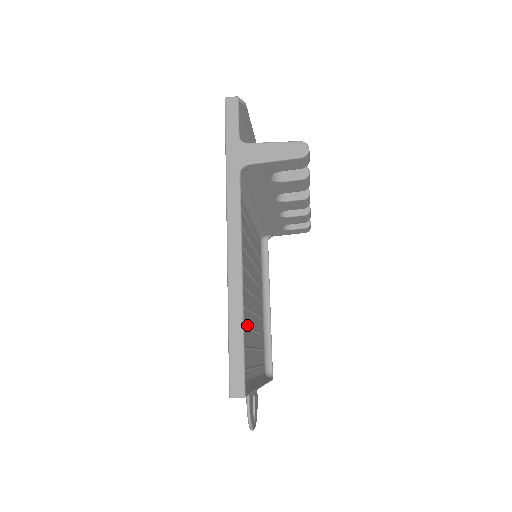
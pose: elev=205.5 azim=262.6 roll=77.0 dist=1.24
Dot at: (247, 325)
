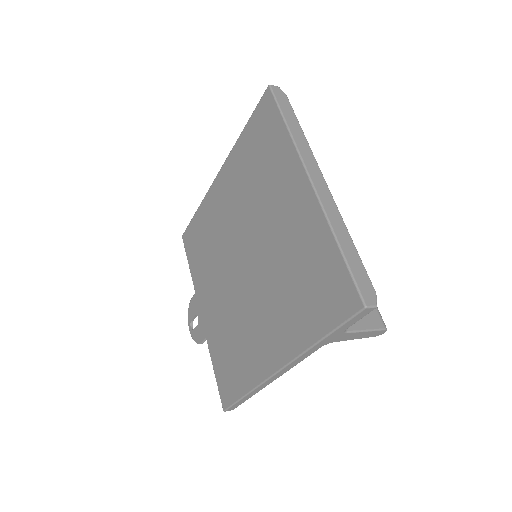
Dot at: (228, 318)
